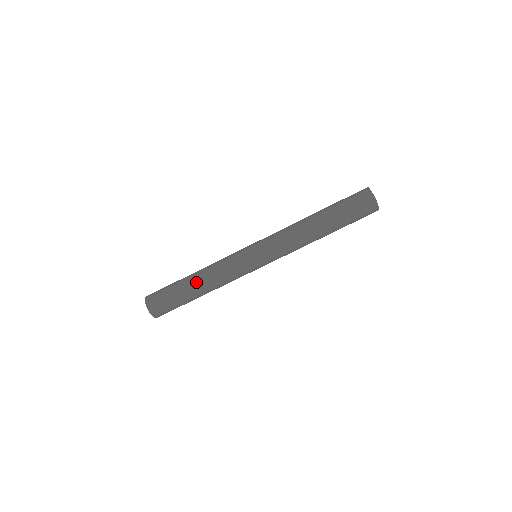
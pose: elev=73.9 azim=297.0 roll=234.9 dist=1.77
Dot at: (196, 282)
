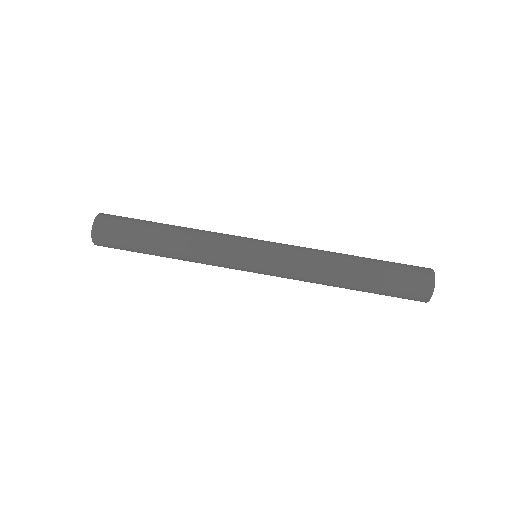
Dot at: (172, 229)
